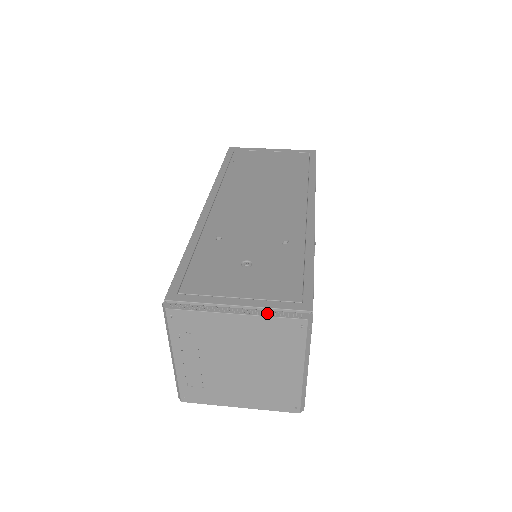
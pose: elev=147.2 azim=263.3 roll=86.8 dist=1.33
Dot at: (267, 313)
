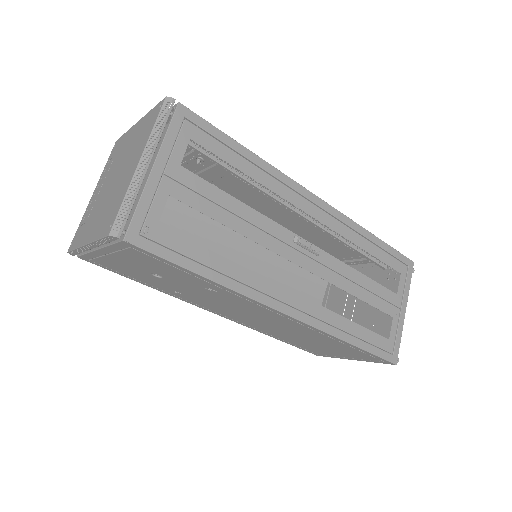
Dot at: occluded
